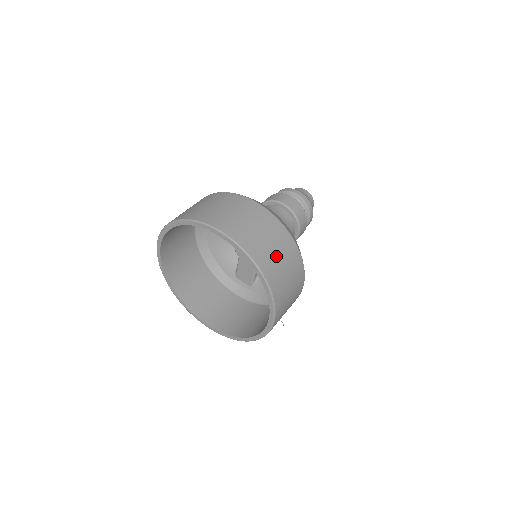
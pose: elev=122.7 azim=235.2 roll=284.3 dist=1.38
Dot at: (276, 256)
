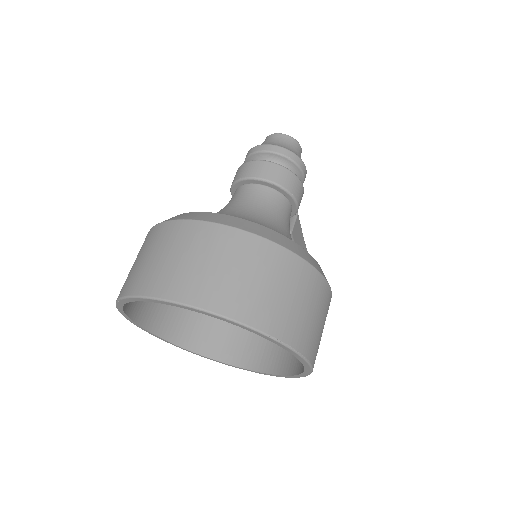
Dot at: (273, 293)
